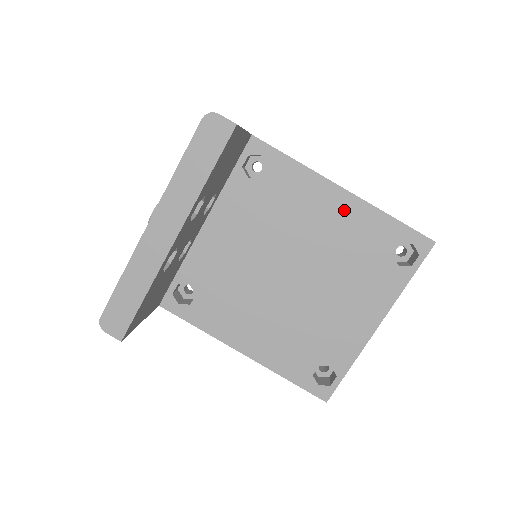
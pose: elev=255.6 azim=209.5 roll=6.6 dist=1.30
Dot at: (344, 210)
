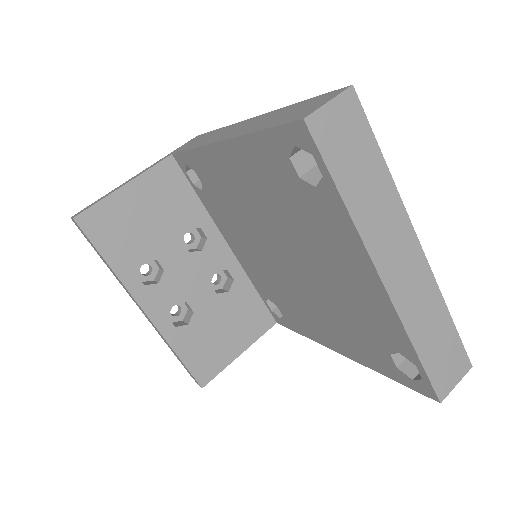
Dot at: (238, 163)
